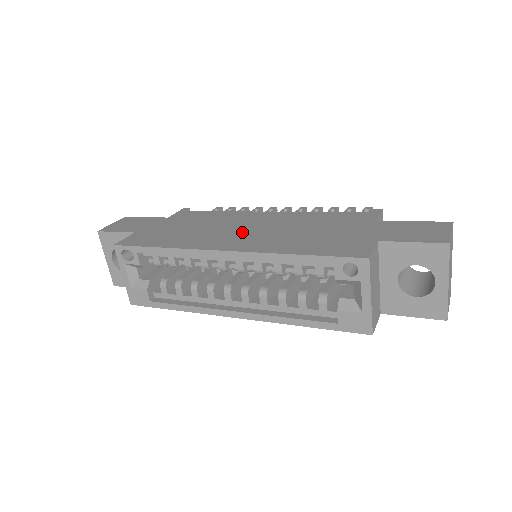
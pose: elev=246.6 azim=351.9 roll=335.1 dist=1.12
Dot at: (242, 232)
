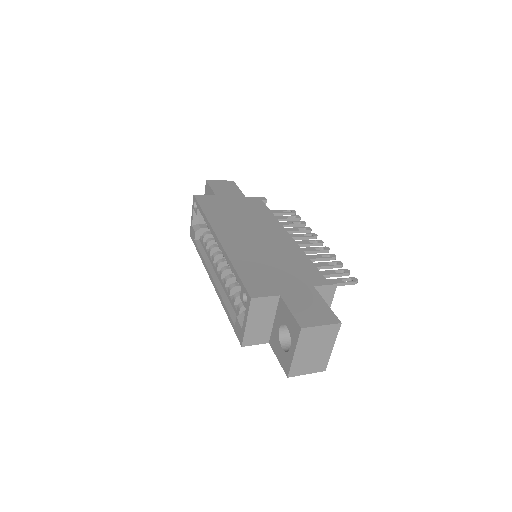
Dot at: (248, 235)
